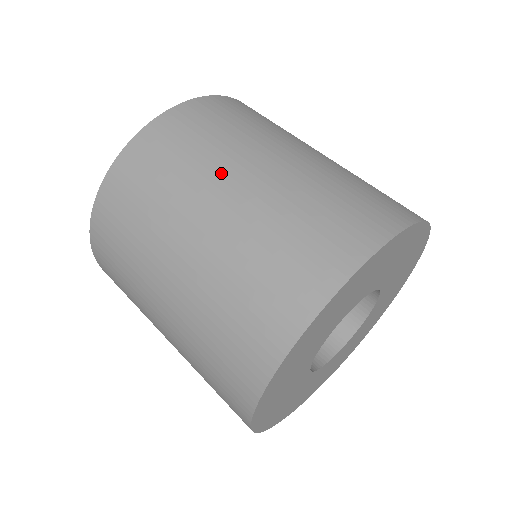
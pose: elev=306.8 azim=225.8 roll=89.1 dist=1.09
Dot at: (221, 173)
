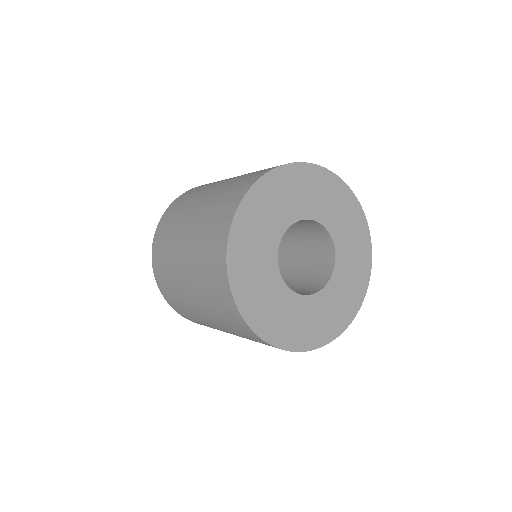
Dot at: (185, 218)
